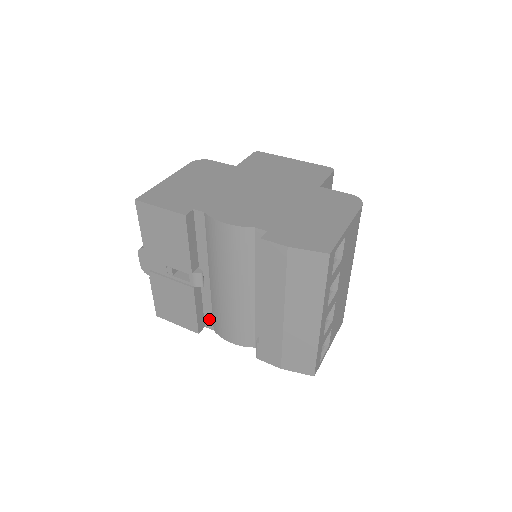
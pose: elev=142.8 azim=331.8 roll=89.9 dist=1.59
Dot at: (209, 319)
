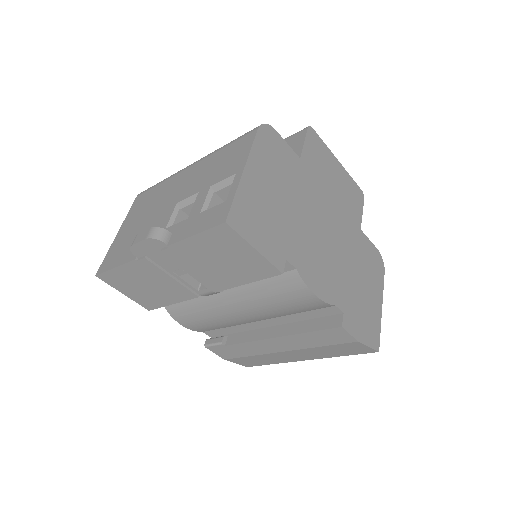
Dot at: occluded
